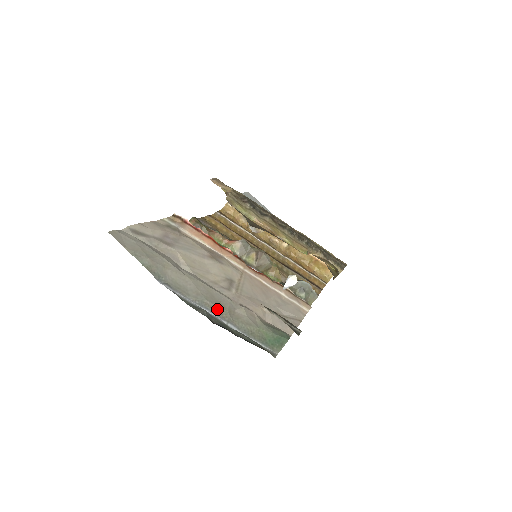
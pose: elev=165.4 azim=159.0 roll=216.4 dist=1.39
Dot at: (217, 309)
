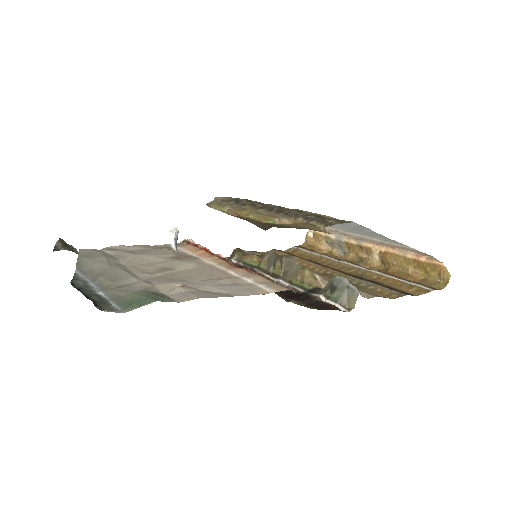
Dot at: (104, 282)
